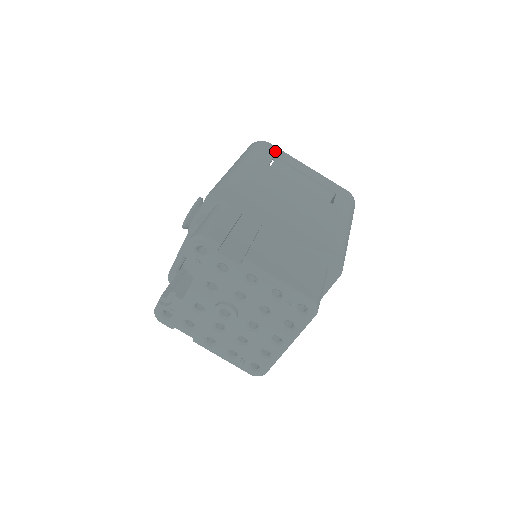
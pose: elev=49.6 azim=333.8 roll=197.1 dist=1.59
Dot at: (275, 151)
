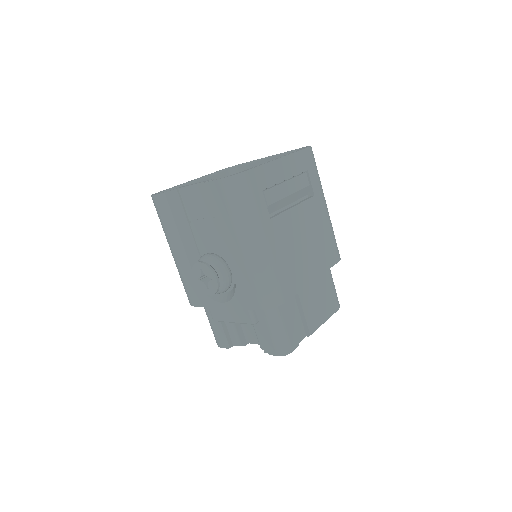
Dot at: (257, 180)
